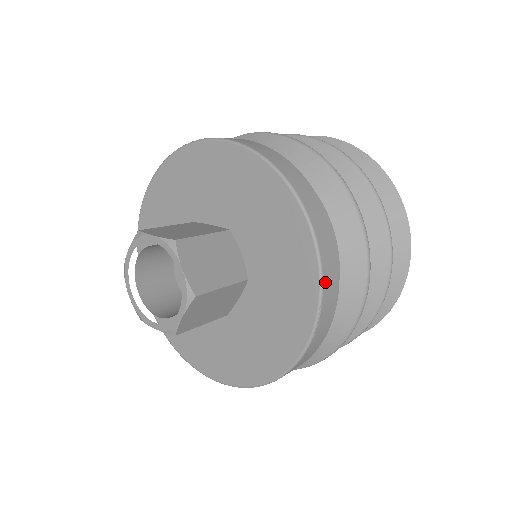
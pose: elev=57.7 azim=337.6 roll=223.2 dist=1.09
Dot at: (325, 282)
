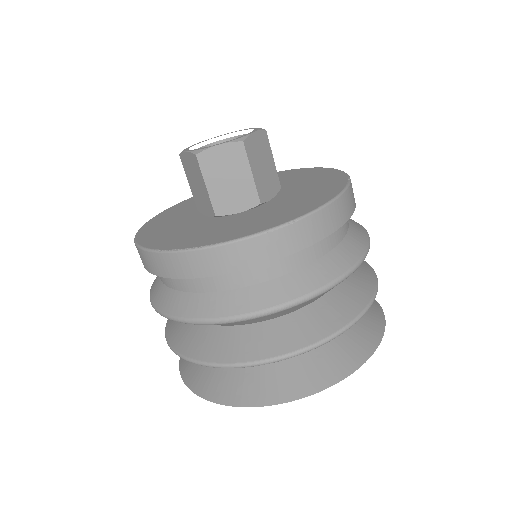
Dot at: (316, 216)
